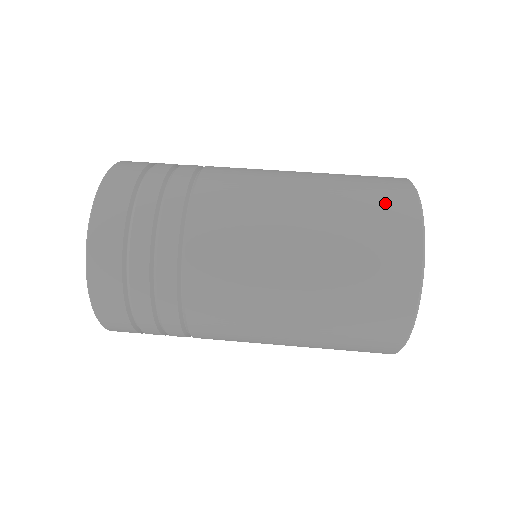
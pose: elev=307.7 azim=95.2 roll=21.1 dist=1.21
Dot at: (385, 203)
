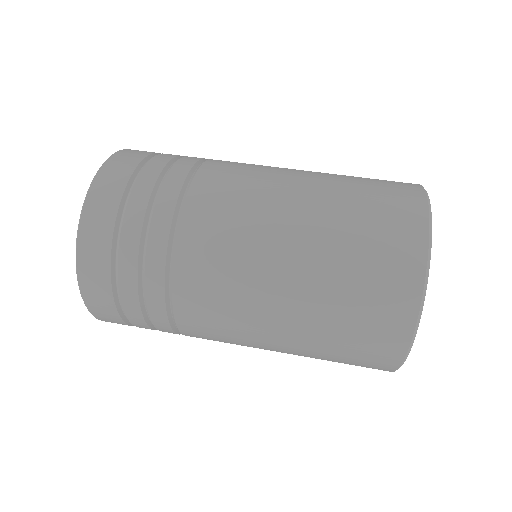
Dot at: (391, 222)
